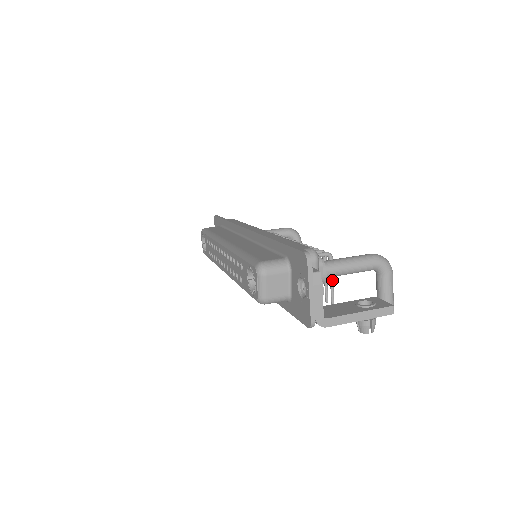
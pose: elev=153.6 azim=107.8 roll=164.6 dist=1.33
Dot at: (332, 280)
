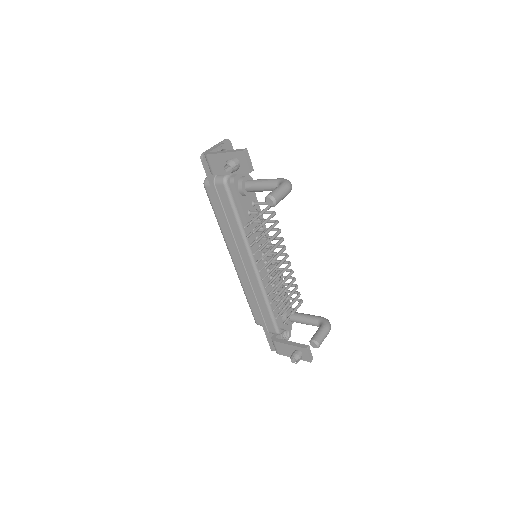
Dot at: (261, 212)
